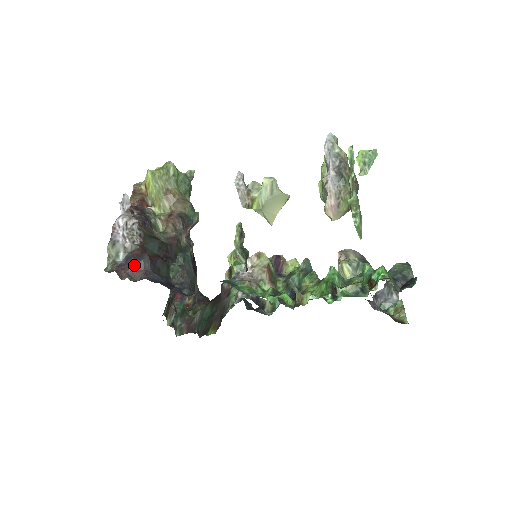
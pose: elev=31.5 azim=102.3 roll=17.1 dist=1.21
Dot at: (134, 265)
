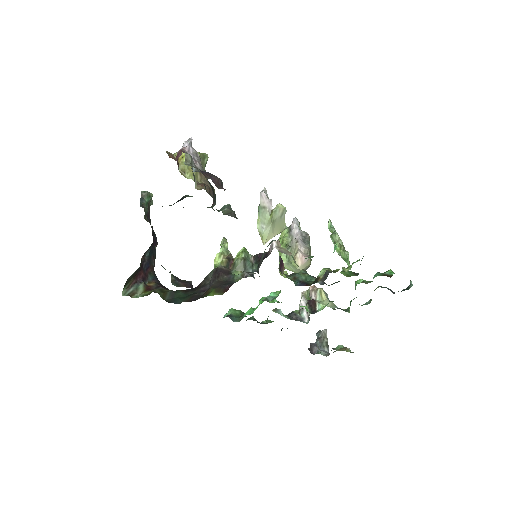
Dot at: (214, 177)
